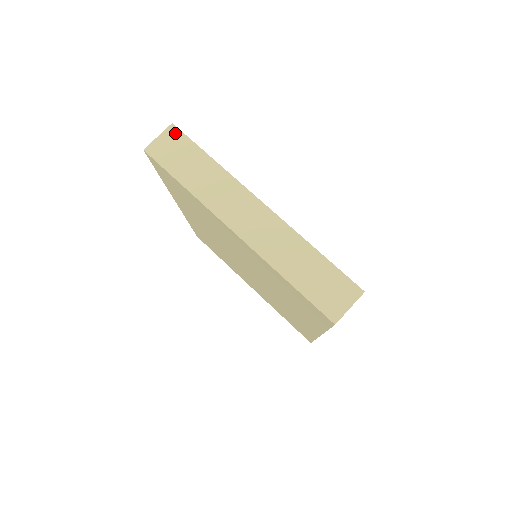
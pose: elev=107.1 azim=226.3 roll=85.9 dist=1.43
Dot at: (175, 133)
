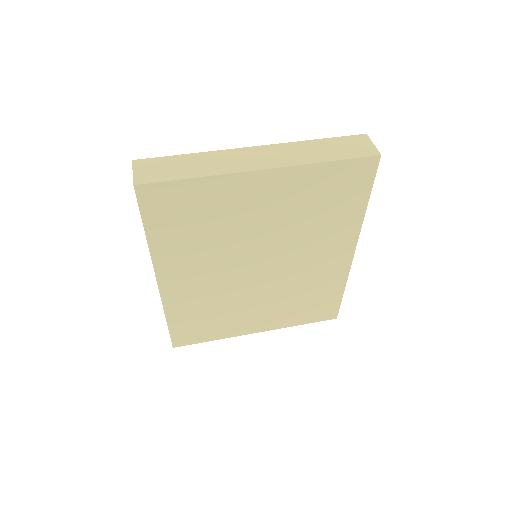
Dot at: (143, 162)
